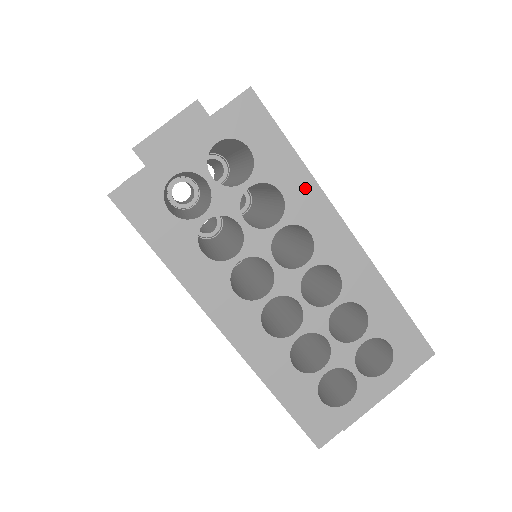
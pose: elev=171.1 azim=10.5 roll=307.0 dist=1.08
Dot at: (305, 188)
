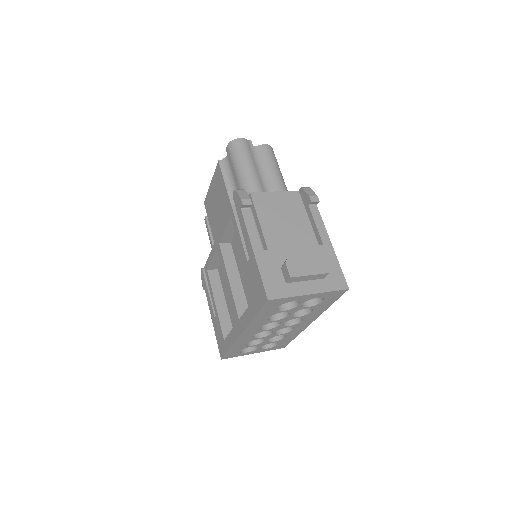
Dot at: (319, 312)
